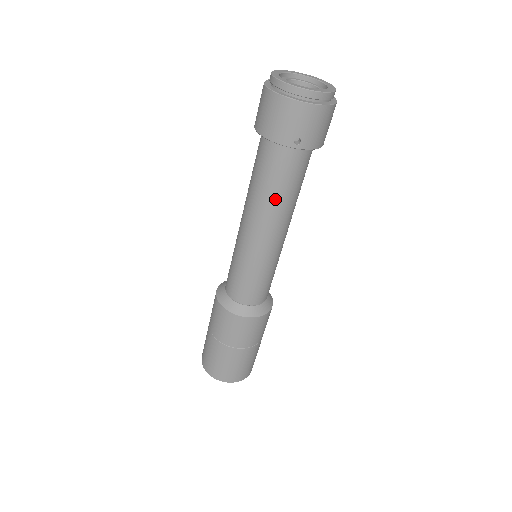
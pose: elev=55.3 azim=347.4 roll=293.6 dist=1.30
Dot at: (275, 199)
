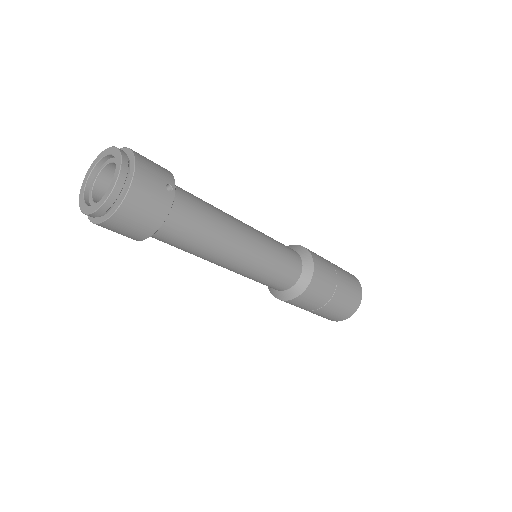
Dot at: occluded
